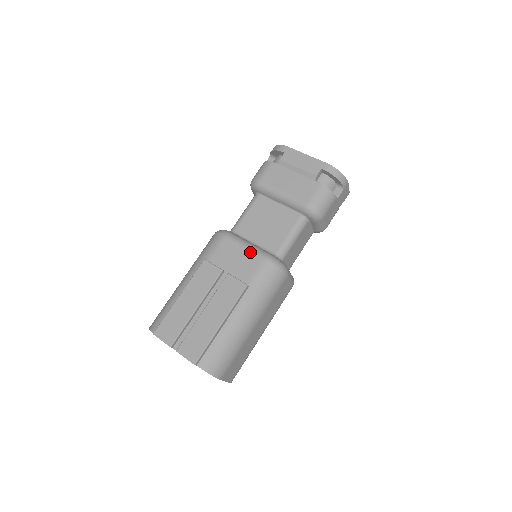
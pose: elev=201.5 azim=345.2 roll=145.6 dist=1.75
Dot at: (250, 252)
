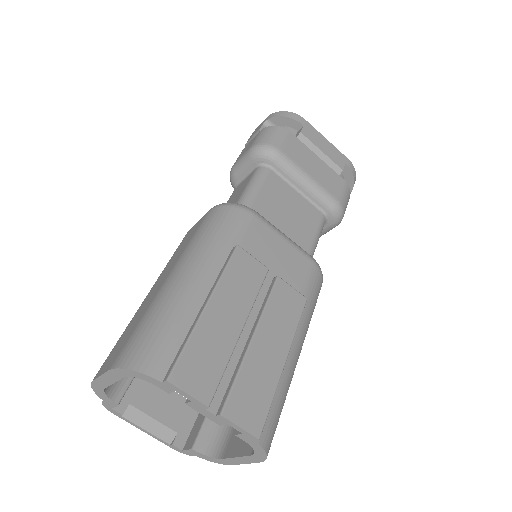
Dot at: (294, 248)
